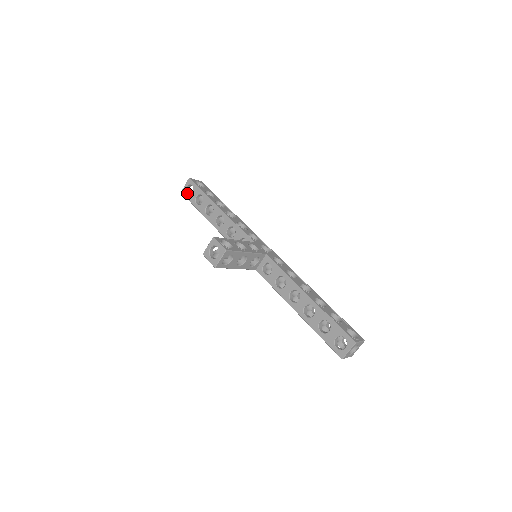
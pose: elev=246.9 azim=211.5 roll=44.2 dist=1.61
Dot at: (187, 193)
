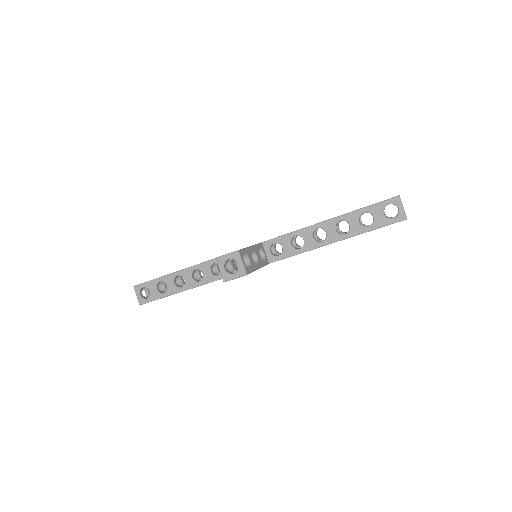
Dot at: (145, 299)
